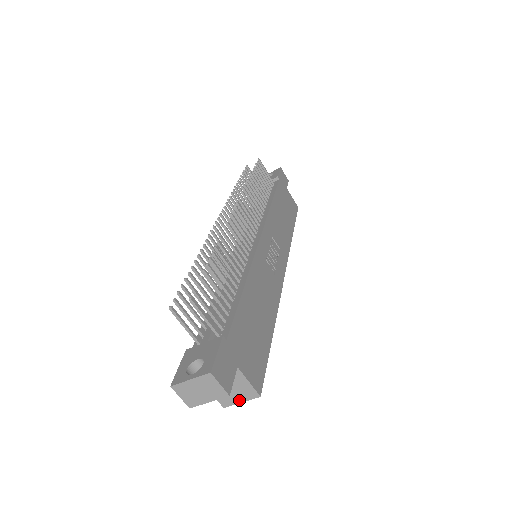
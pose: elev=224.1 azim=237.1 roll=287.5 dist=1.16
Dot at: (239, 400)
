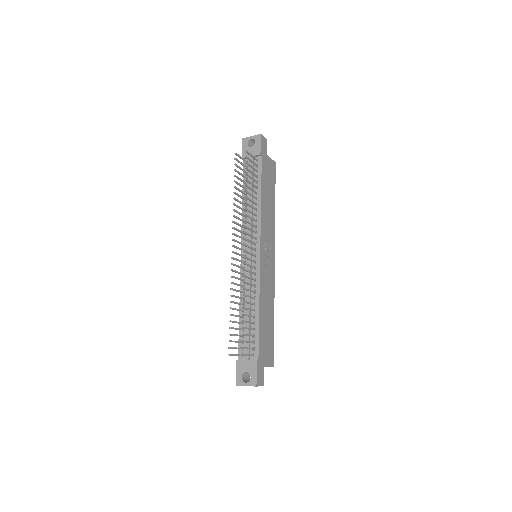
Dot at: occluded
